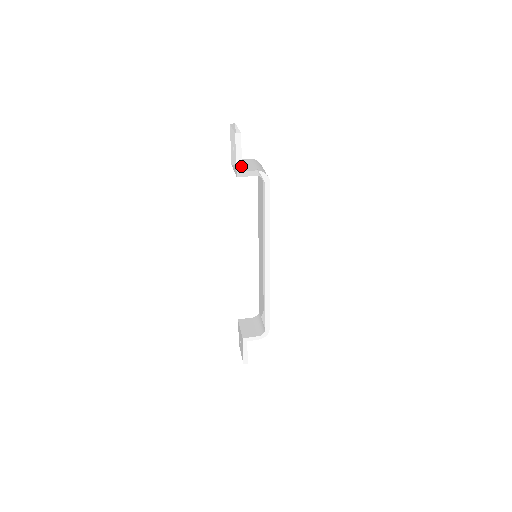
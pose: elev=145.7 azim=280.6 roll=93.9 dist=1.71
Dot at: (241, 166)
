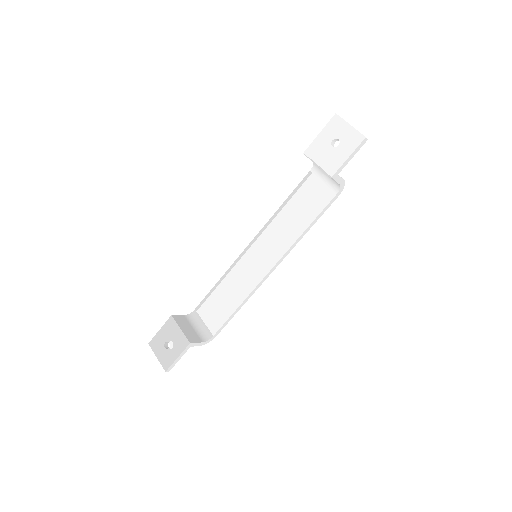
Dot at: (341, 169)
